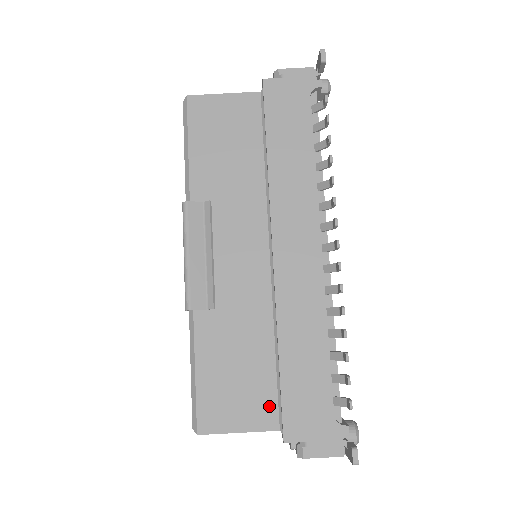
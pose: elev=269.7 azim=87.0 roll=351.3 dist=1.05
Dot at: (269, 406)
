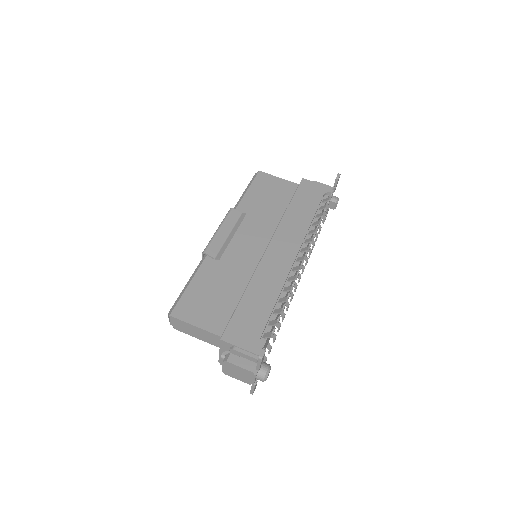
Dot at: (222, 321)
